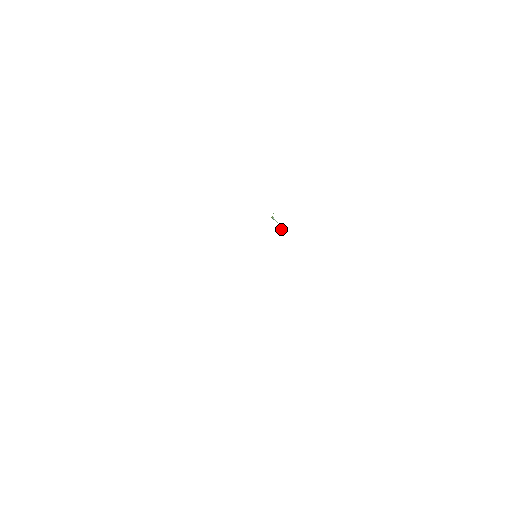
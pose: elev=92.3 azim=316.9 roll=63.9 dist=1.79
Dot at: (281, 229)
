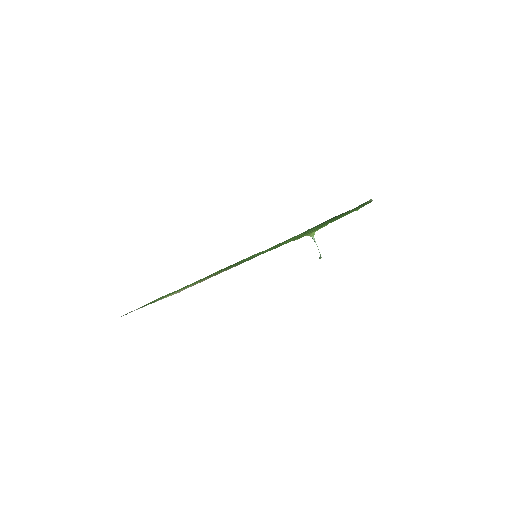
Dot at: (320, 256)
